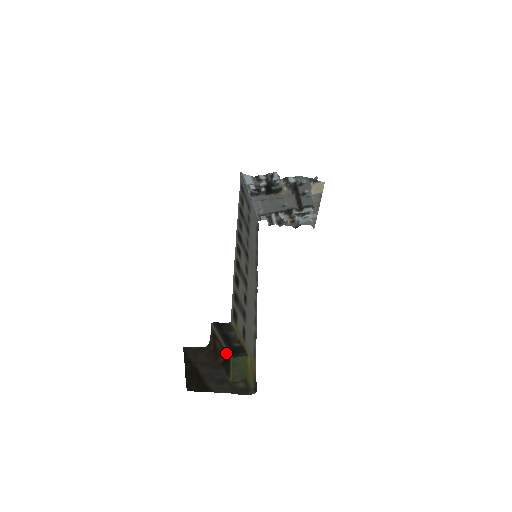
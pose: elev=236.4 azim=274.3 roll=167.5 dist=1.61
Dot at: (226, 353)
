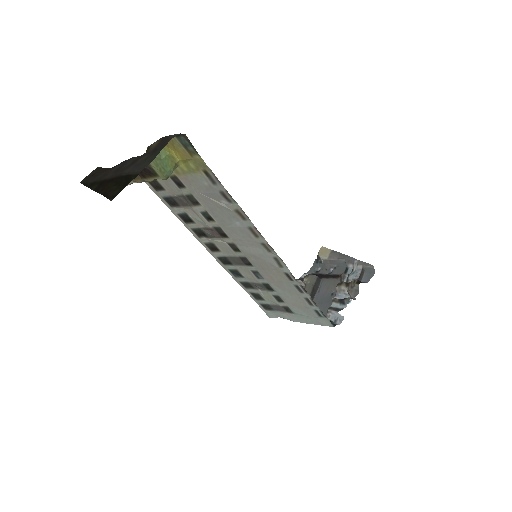
Dot at: (147, 177)
